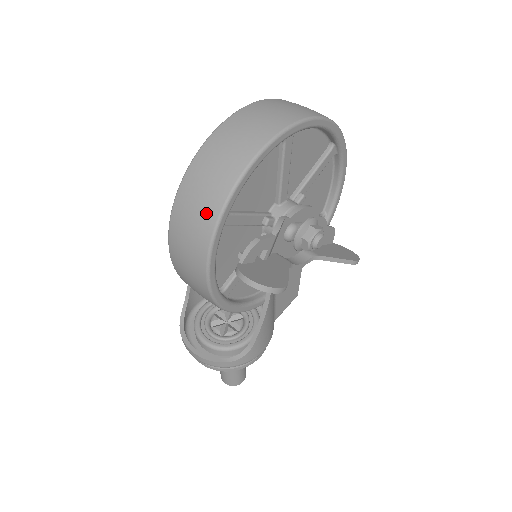
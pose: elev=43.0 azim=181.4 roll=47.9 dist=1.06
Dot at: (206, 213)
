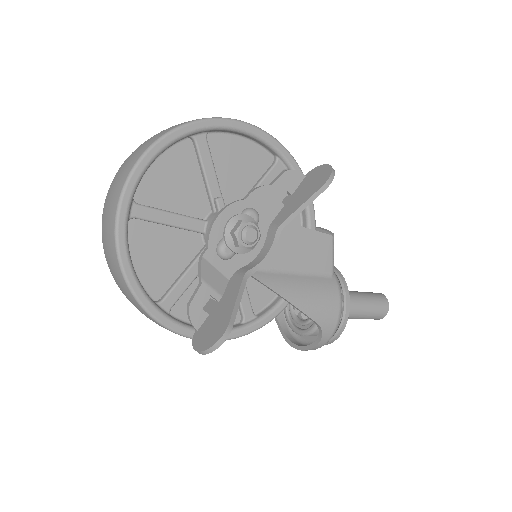
Dot at: (149, 318)
